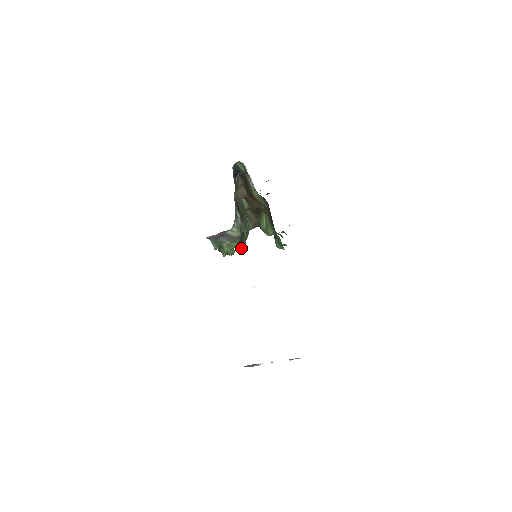
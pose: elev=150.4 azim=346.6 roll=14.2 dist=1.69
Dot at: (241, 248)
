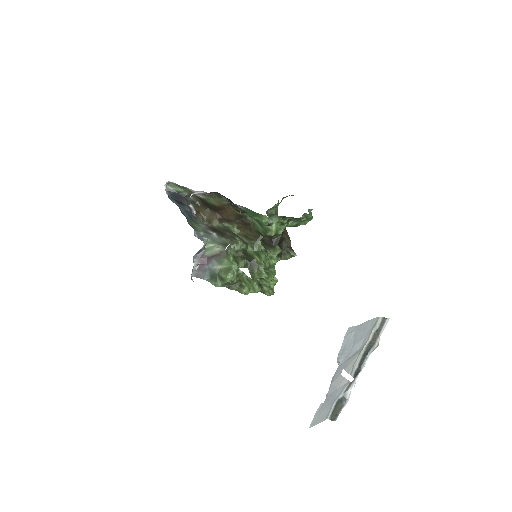
Dot at: (261, 273)
